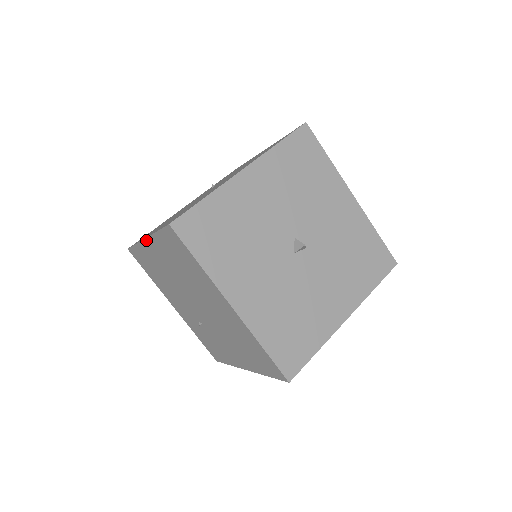
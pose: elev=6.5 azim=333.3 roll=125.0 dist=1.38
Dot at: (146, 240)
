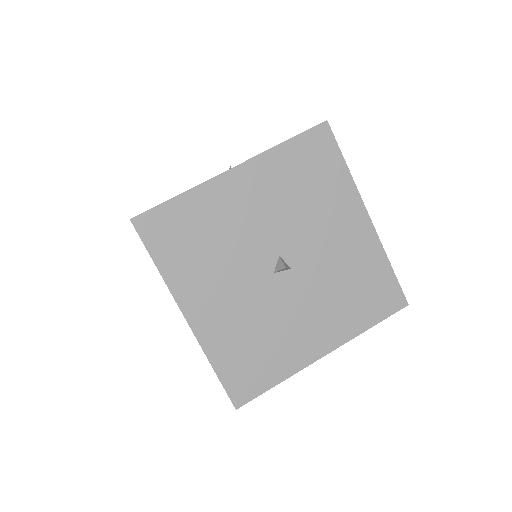
Dot at: occluded
